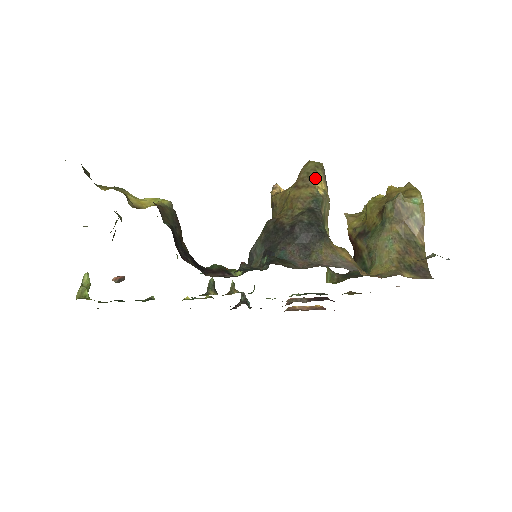
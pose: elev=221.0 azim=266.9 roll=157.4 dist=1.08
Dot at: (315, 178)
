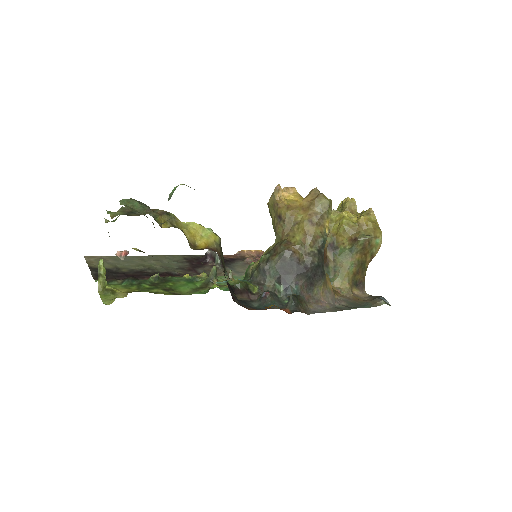
Dot at: (326, 218)
